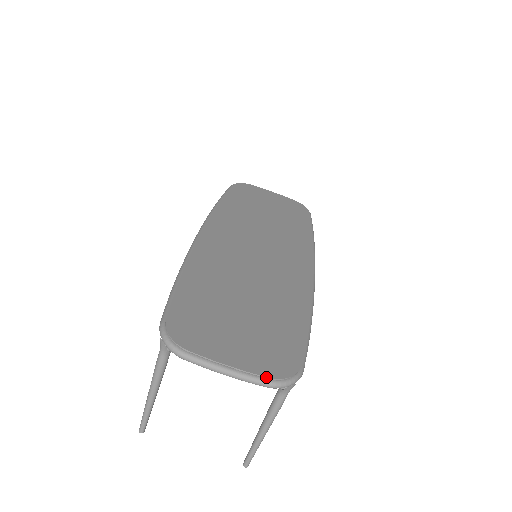
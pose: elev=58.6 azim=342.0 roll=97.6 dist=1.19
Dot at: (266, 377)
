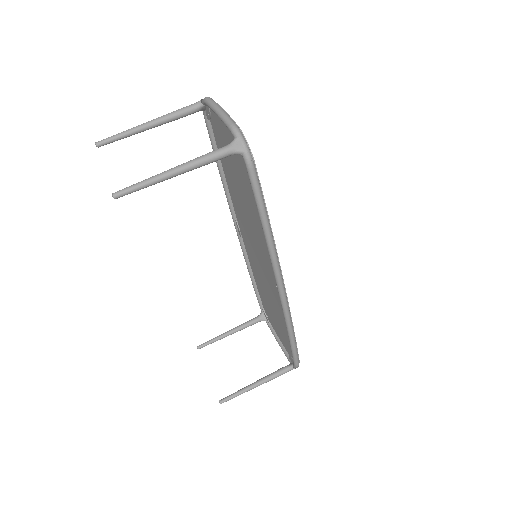
Dot at: (237, 125)
